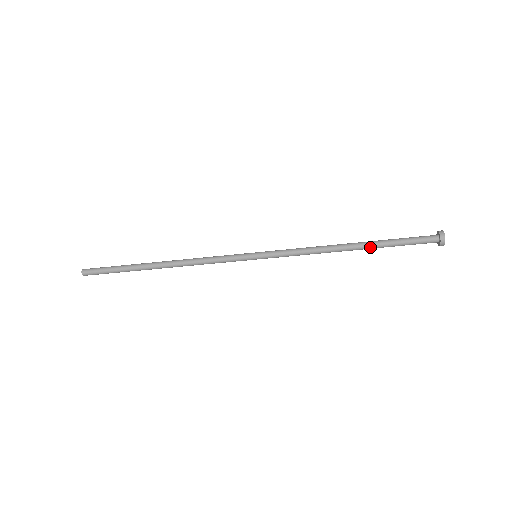
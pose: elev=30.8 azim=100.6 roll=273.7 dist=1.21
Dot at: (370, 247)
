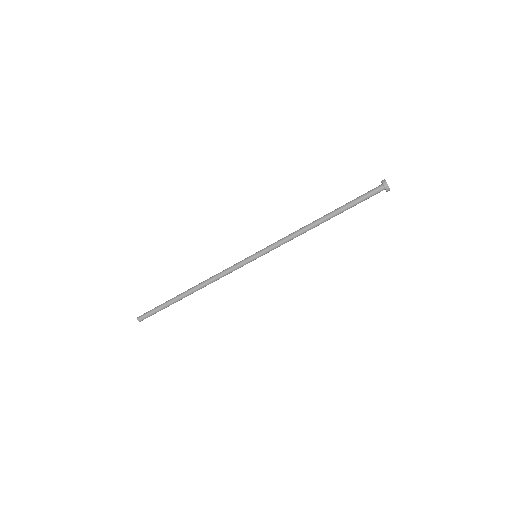
Dot at: (336, 214)
